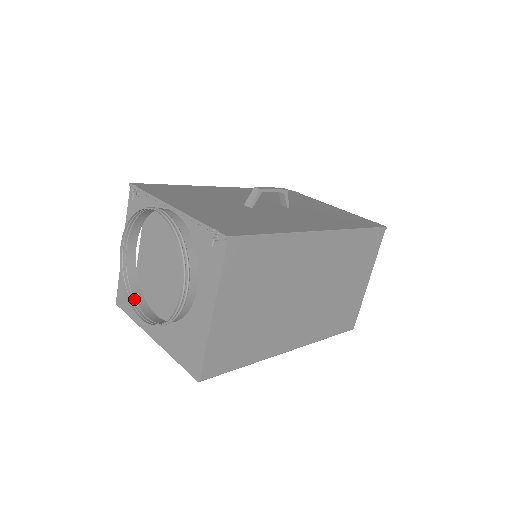
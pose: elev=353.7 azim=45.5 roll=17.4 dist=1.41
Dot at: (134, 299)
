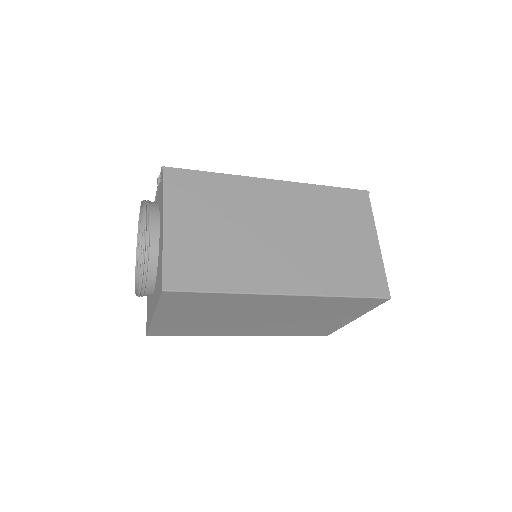
Dot at: occluded
